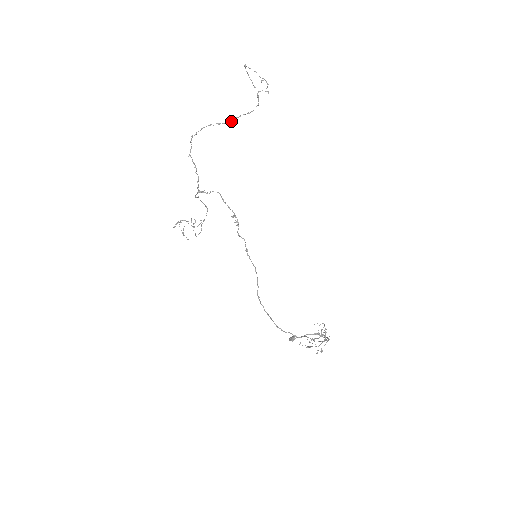
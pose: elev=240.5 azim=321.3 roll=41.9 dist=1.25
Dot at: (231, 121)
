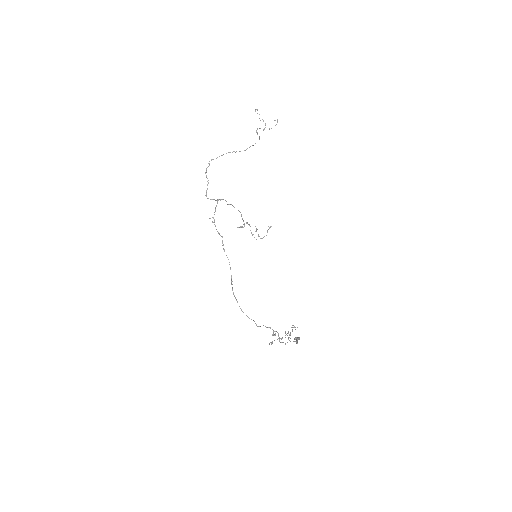
Dot at: (244, 150)
